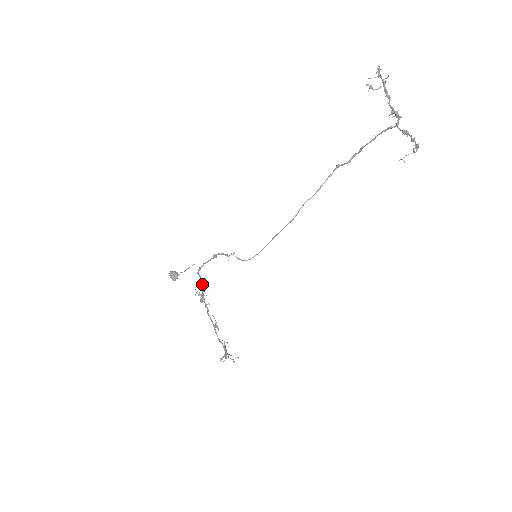
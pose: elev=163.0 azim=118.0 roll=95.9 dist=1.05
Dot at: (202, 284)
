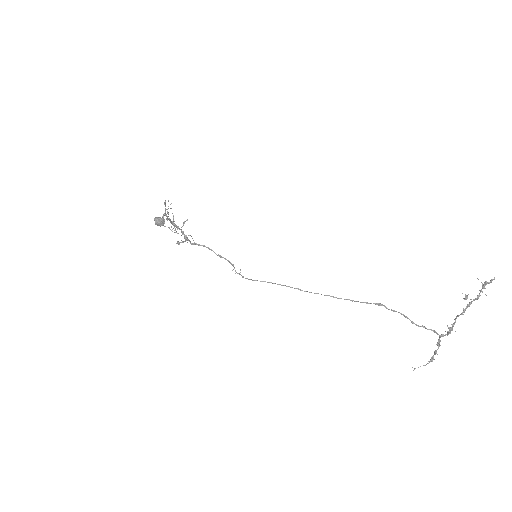
Dot at: (187, 238)
